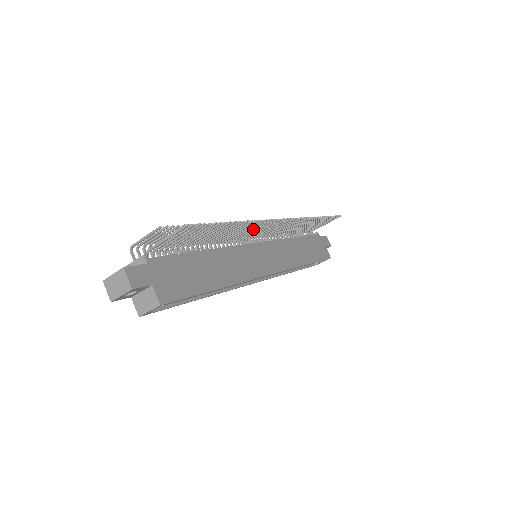
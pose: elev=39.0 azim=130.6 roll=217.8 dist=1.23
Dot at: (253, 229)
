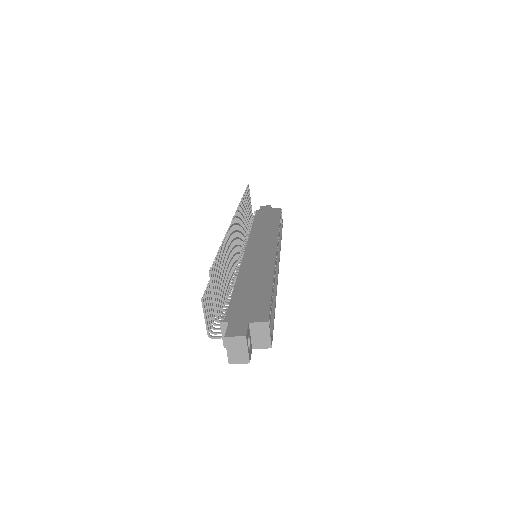
Dot at: (232, 244)
